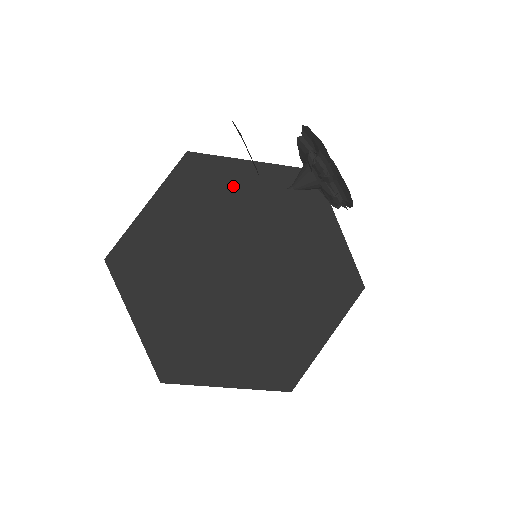
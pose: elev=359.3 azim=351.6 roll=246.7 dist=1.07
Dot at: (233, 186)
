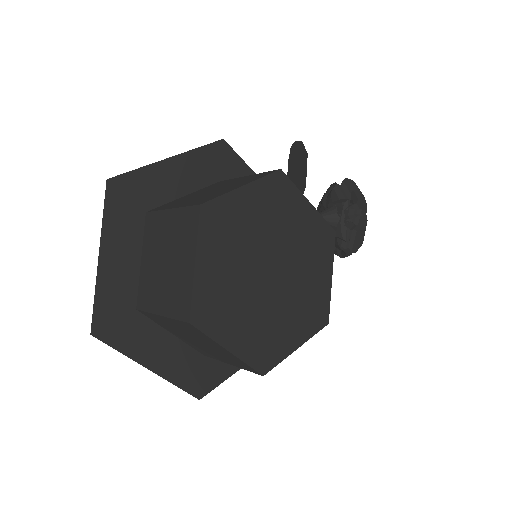
Dot at: (292, 187)
